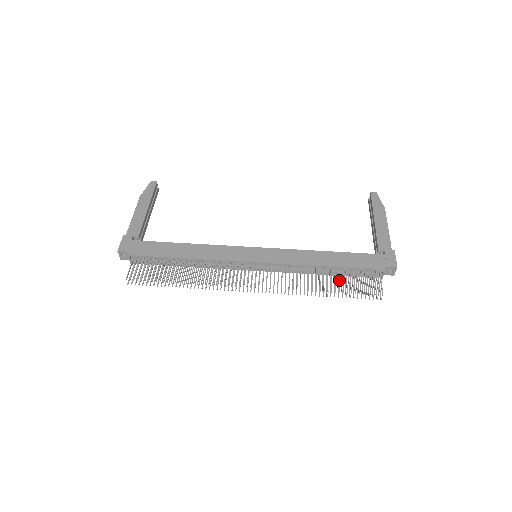
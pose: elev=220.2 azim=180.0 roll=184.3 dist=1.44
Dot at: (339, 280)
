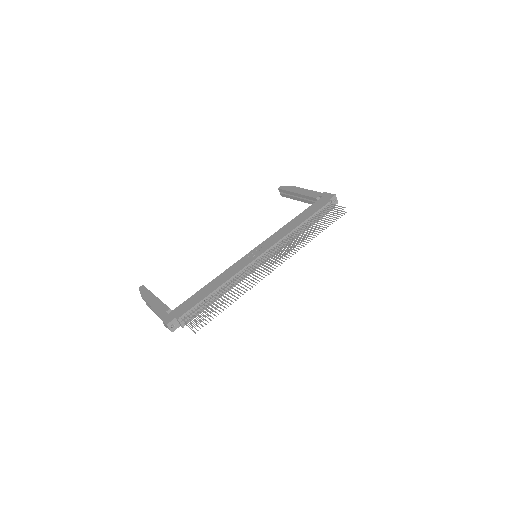
Dot at: (315, 222)
